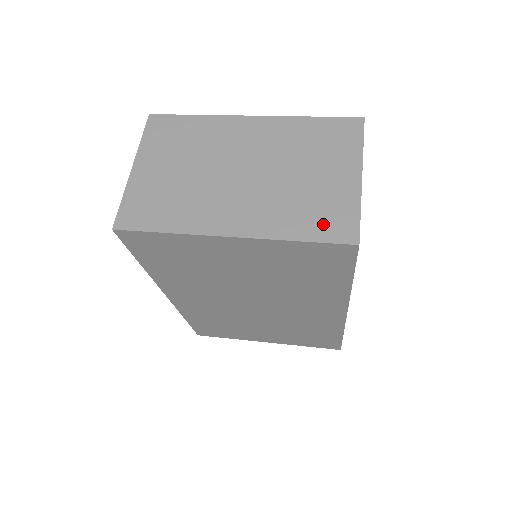
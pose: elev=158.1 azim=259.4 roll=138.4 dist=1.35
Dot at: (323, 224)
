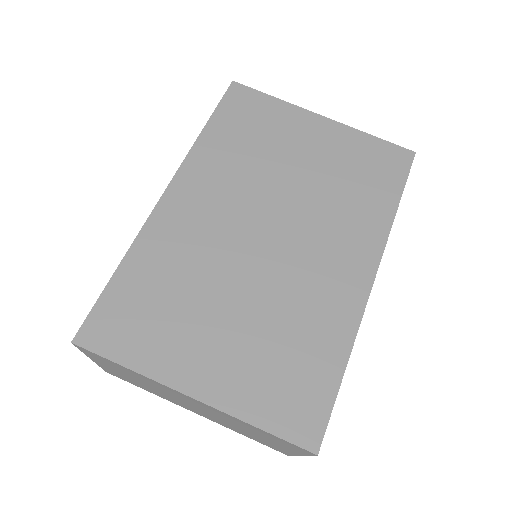
Dot at: occluded
